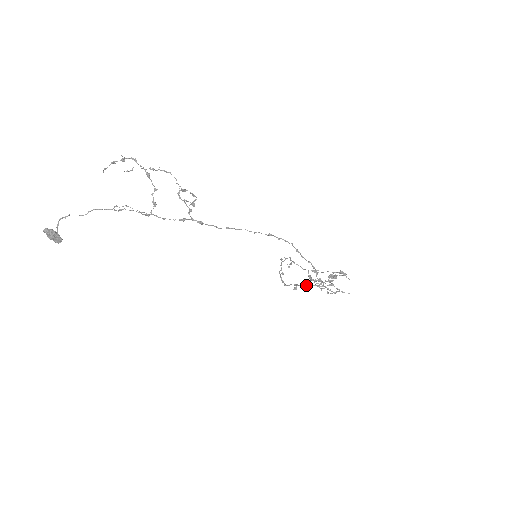
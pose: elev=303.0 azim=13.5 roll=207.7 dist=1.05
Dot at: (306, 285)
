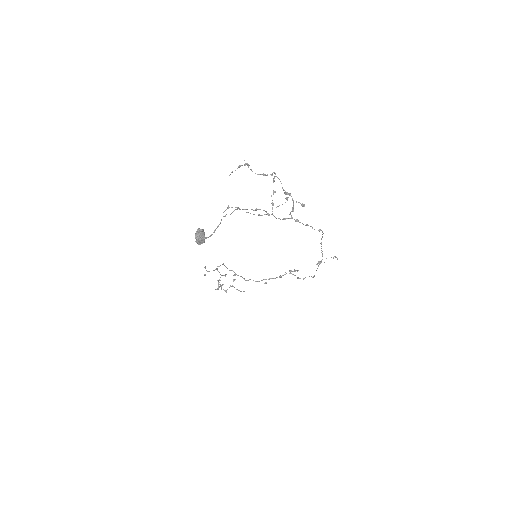
Dot at: (279, 277)
